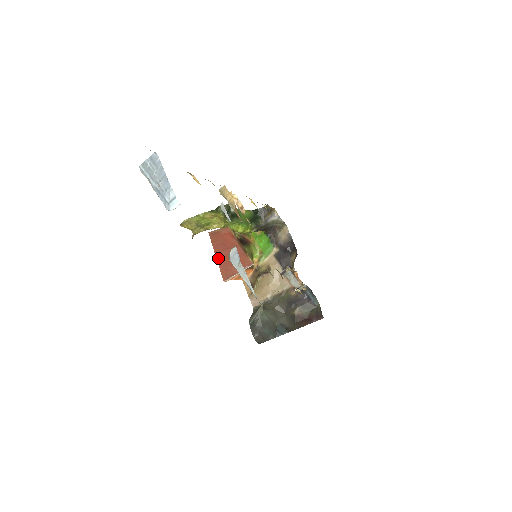
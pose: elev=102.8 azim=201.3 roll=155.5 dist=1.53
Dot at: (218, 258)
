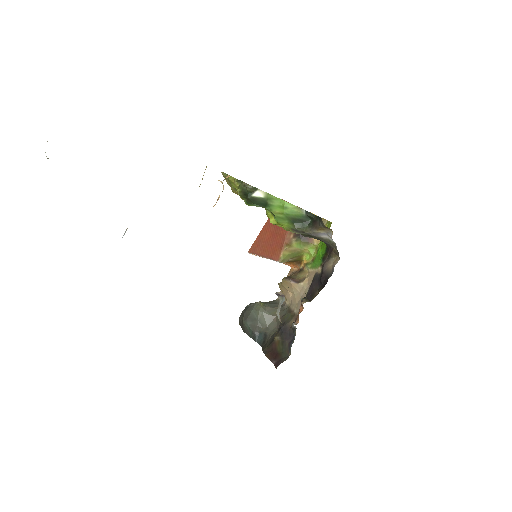
Dot at: (264, 229)
